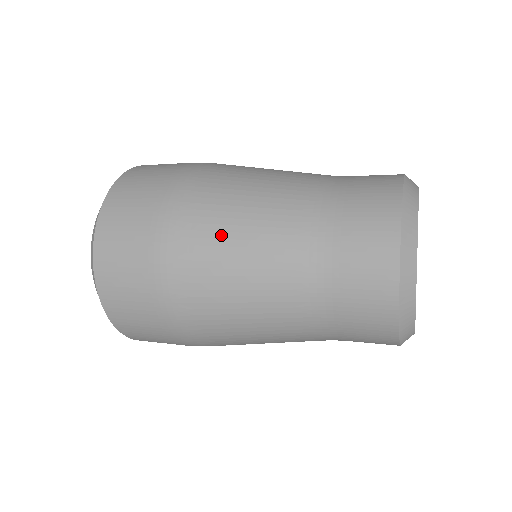
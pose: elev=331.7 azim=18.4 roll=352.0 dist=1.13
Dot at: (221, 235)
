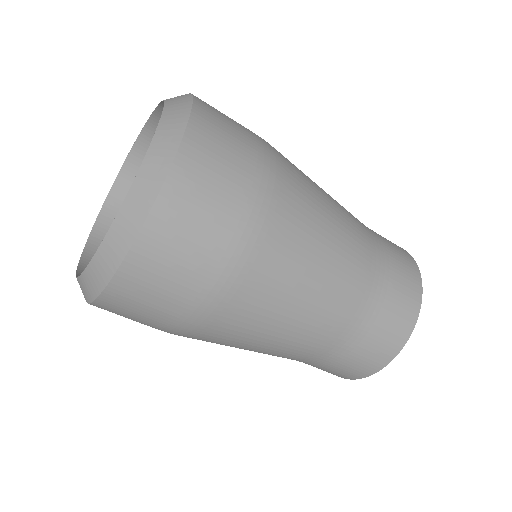
Dot at: (301, 269)
